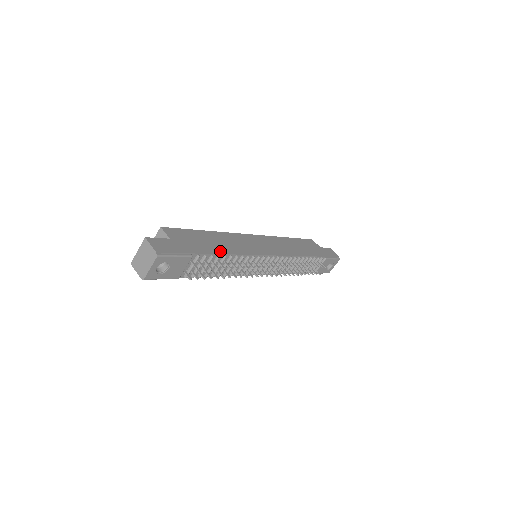
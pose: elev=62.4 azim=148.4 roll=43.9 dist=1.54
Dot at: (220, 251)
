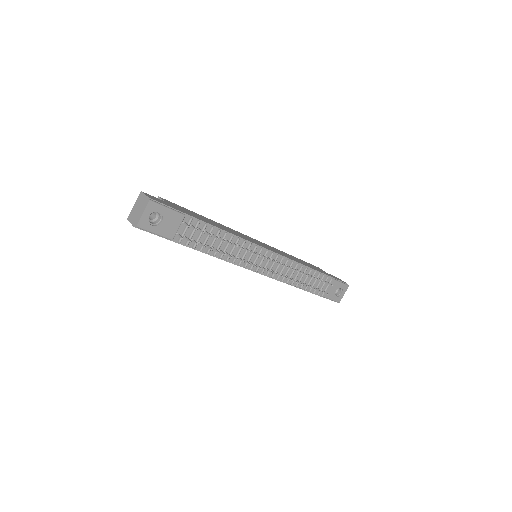
Dot at: (215, 225)
